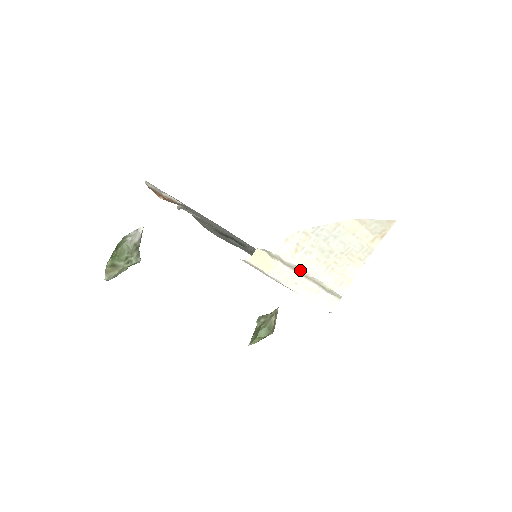
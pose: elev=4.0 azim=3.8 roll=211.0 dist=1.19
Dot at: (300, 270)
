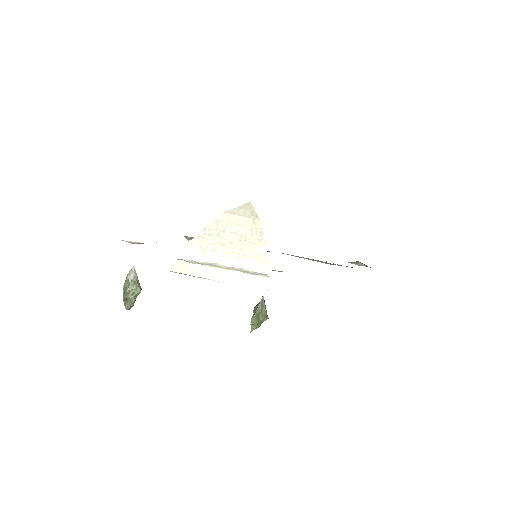
Dot at: (217, 265)
